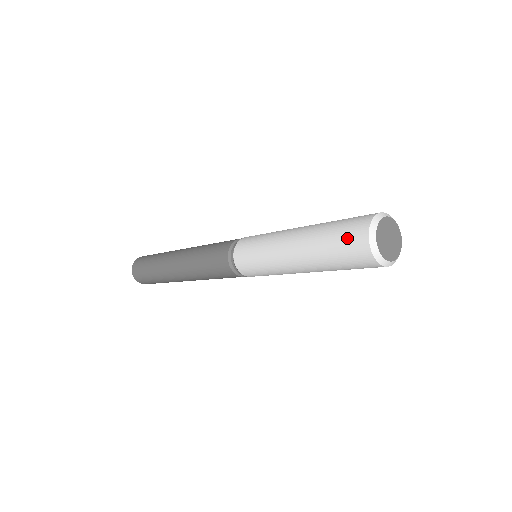
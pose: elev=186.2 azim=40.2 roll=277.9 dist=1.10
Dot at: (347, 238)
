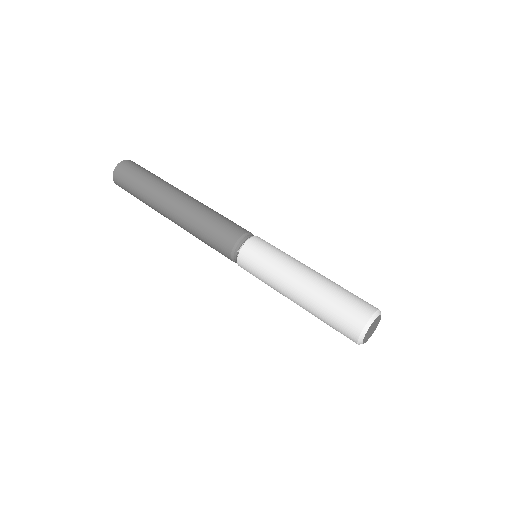
Dot at: occluded
